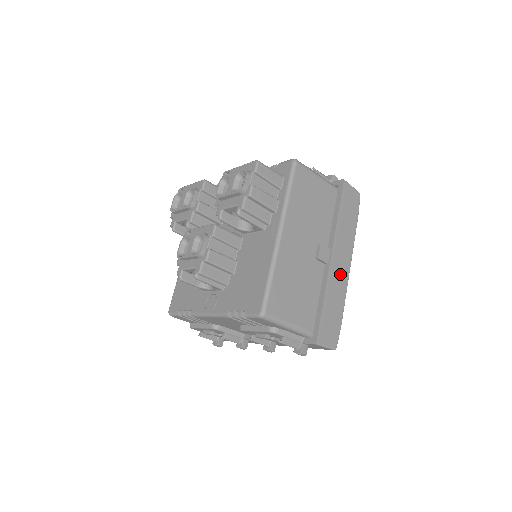
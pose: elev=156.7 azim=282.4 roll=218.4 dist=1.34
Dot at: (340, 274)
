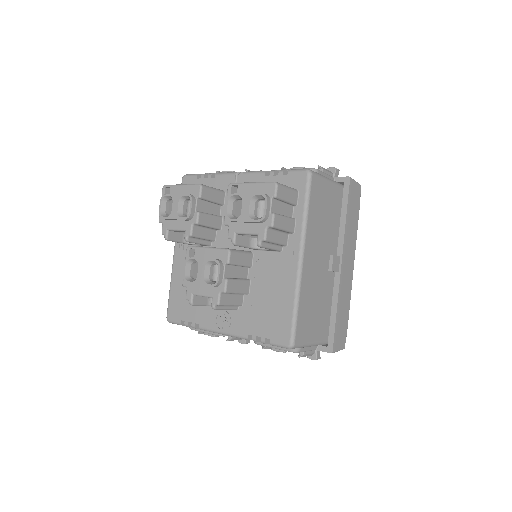
Dot at: (347, 277)
